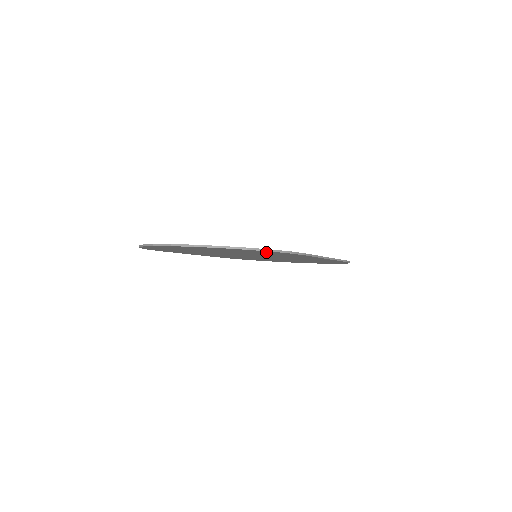
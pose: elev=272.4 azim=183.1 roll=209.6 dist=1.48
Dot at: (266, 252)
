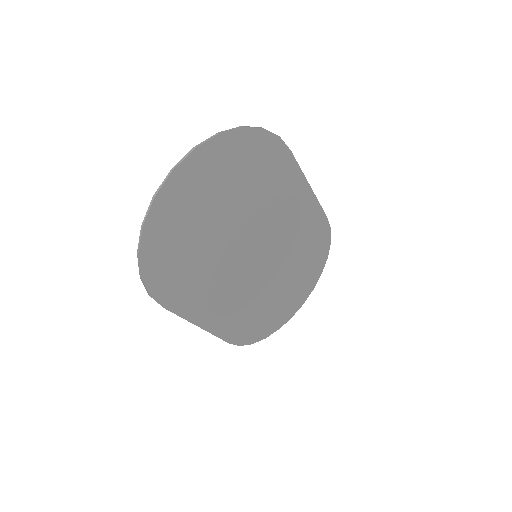
Dot at: (260, 151)
